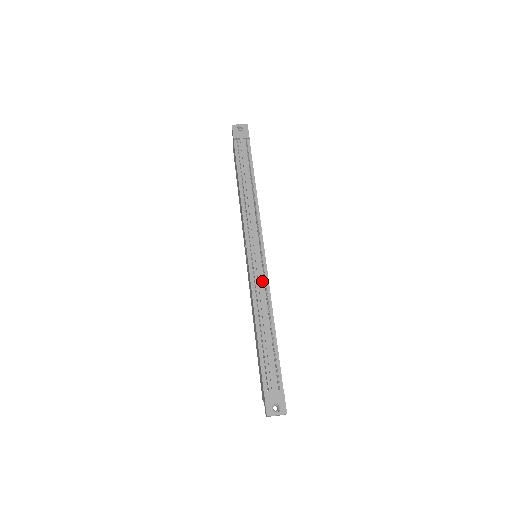
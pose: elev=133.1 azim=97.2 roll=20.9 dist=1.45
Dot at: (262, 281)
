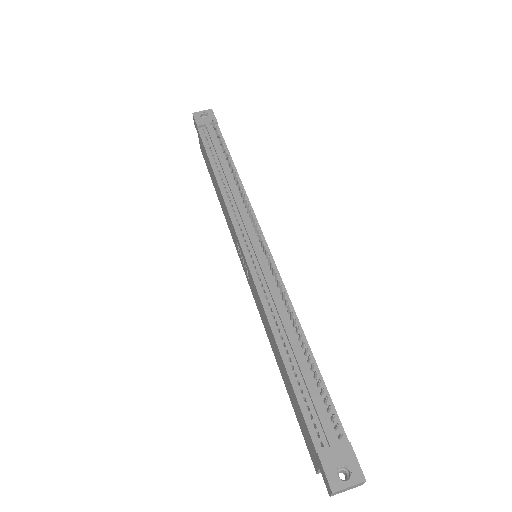
Dot at: (272, 282)
